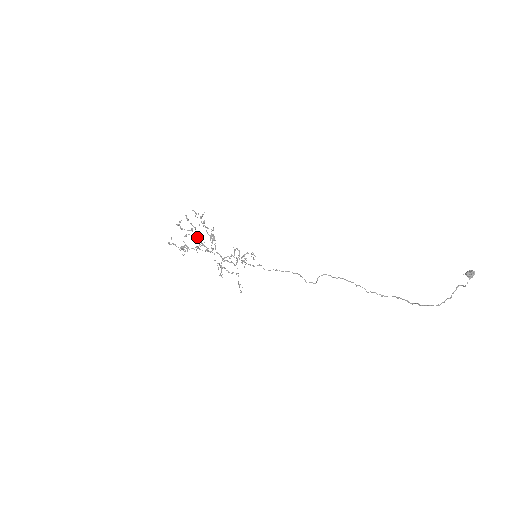
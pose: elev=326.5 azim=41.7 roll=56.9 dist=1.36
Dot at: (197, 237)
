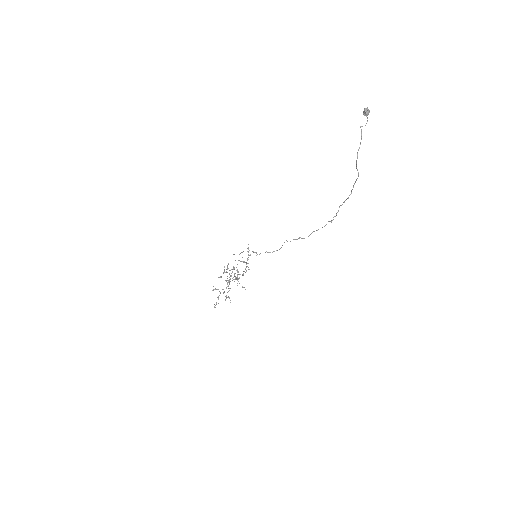
Dot at: occluded
